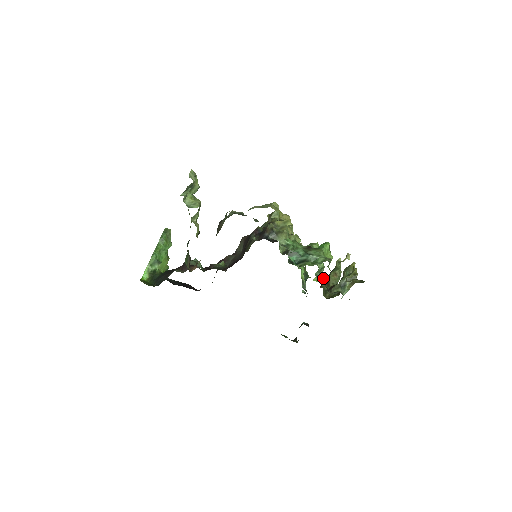
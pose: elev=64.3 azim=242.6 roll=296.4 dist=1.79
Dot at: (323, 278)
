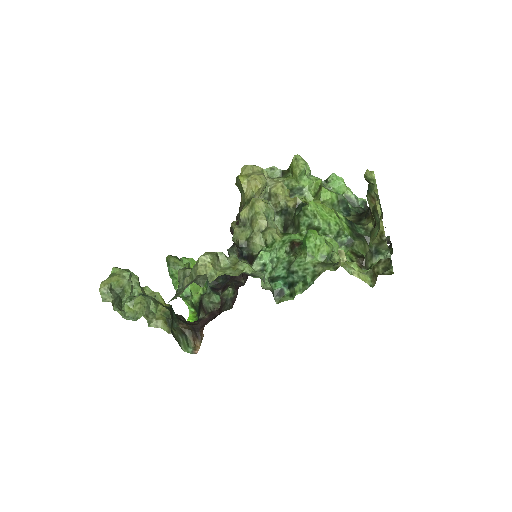
Dot at: (349, 240)
